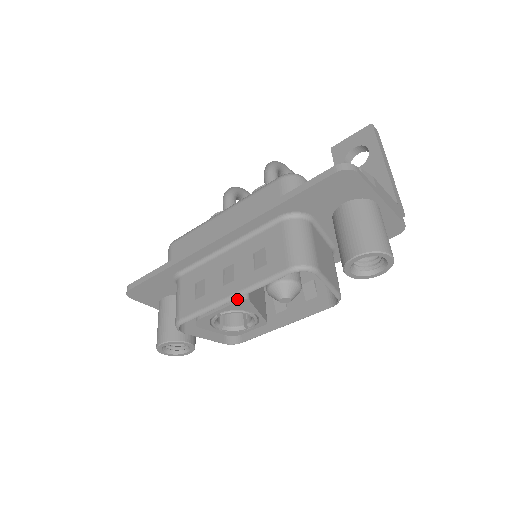
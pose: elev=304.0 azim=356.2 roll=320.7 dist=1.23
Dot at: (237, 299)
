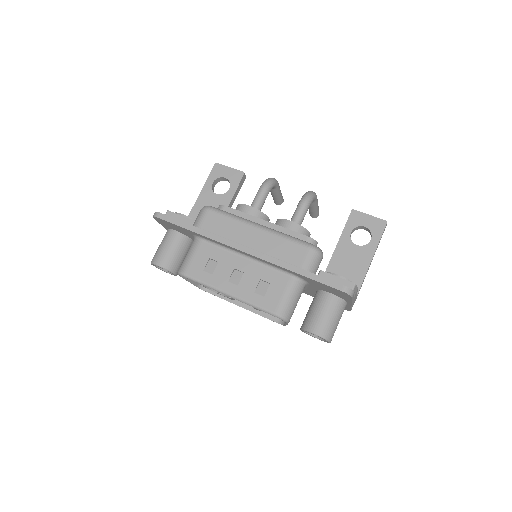
Dot at: occluded
